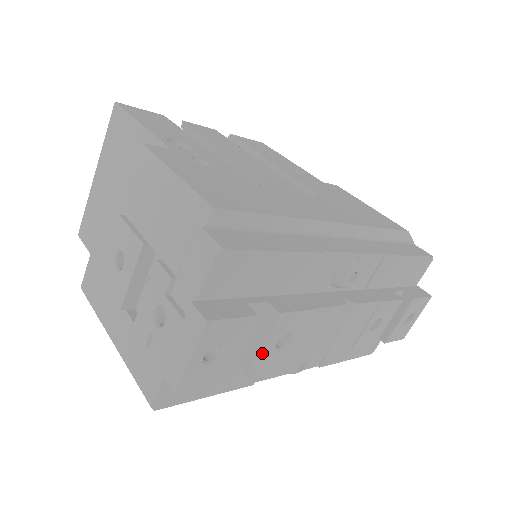
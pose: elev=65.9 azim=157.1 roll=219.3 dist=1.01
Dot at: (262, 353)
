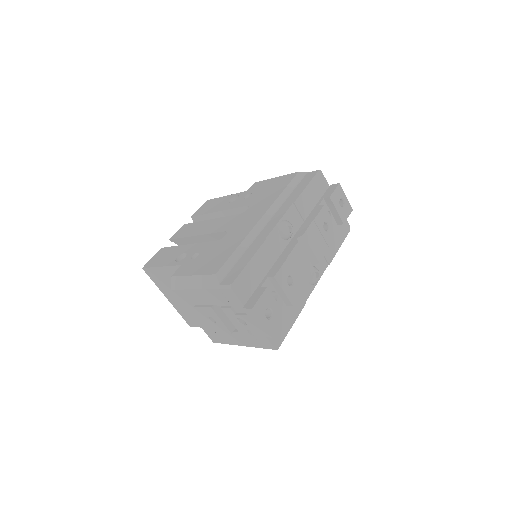
Dot at: (287, 293)
